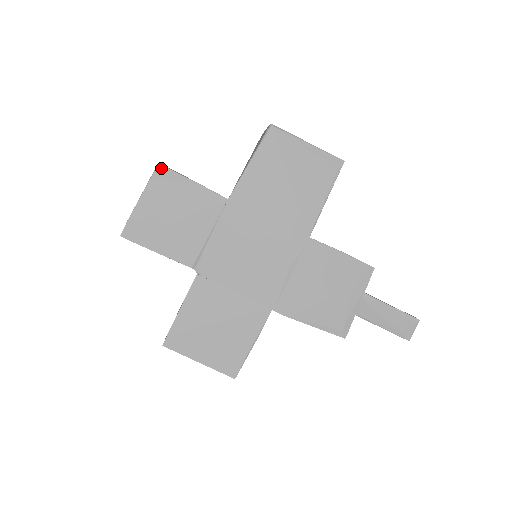
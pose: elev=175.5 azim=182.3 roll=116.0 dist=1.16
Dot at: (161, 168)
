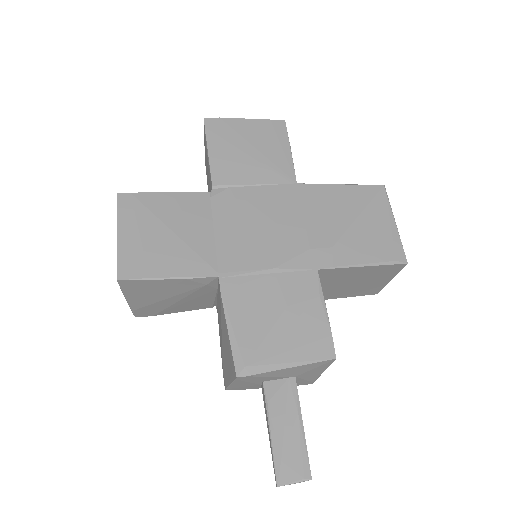
Dot at: (283, 123)
